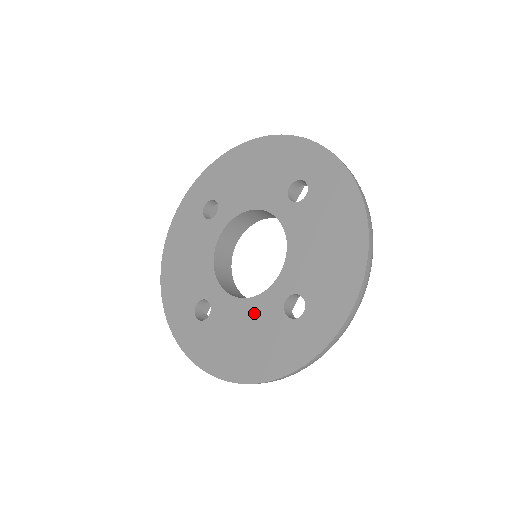
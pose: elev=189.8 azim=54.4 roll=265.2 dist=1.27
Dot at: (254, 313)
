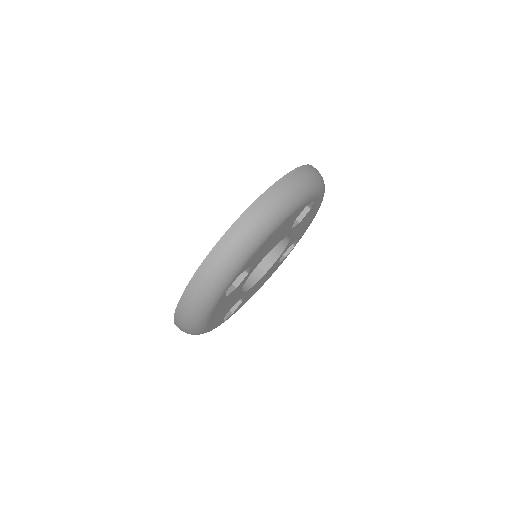
Dot at: occluded
